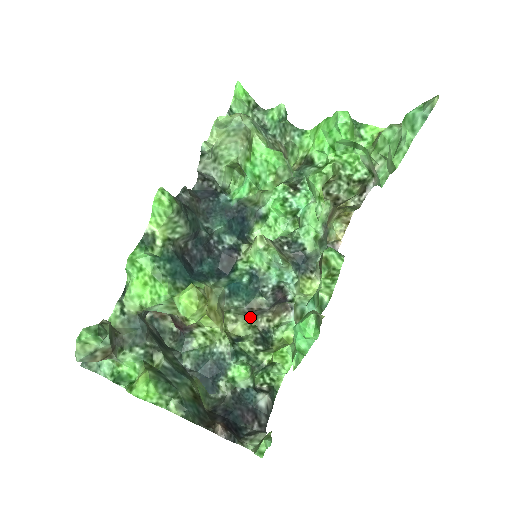
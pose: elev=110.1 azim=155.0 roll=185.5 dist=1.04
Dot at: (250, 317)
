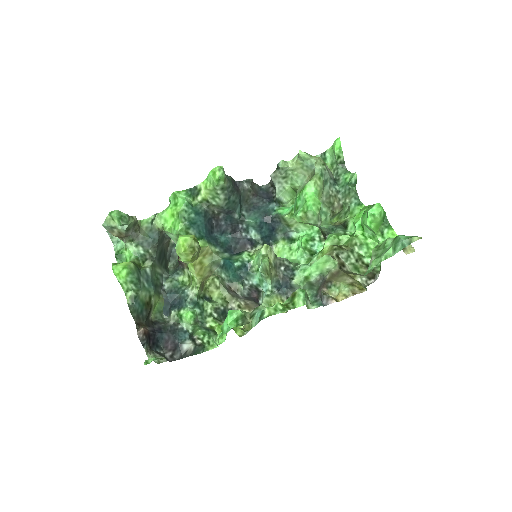
Dot at: (228, 293)
